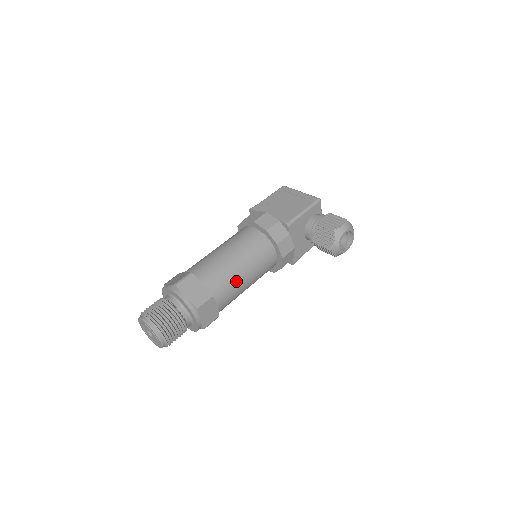
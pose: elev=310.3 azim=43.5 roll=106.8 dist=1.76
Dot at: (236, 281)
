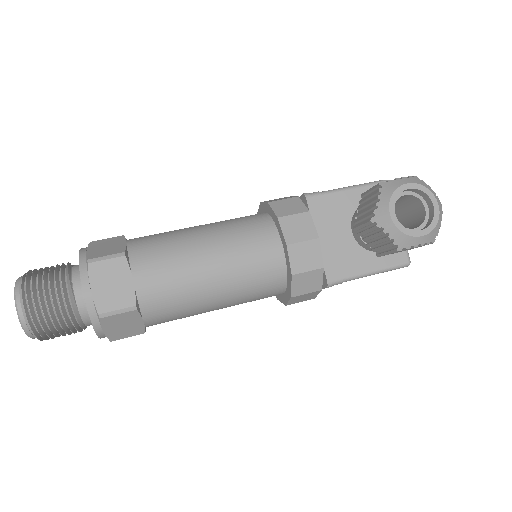
Dot at: (183, 254)
